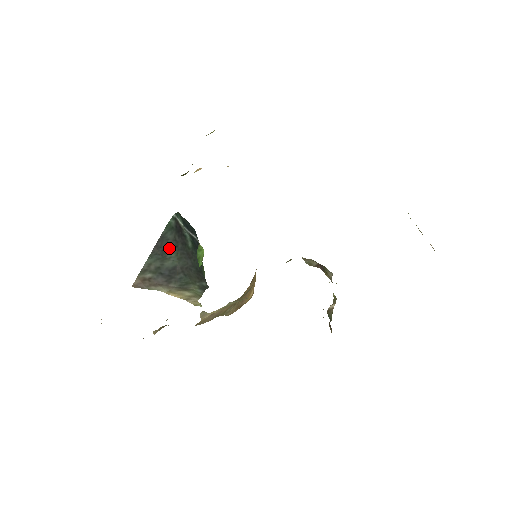
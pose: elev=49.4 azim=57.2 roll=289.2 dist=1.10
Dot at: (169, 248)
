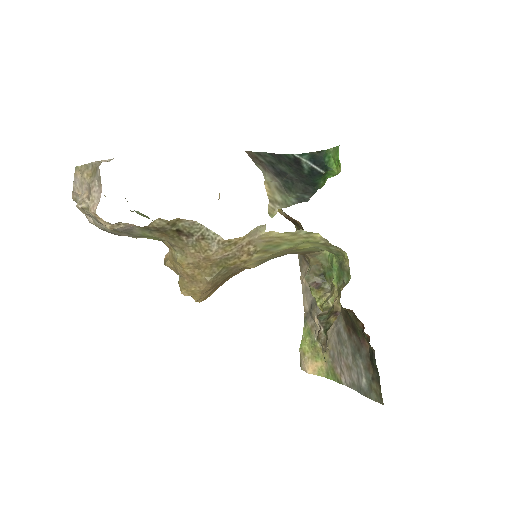
Dot at: (285, 162)
